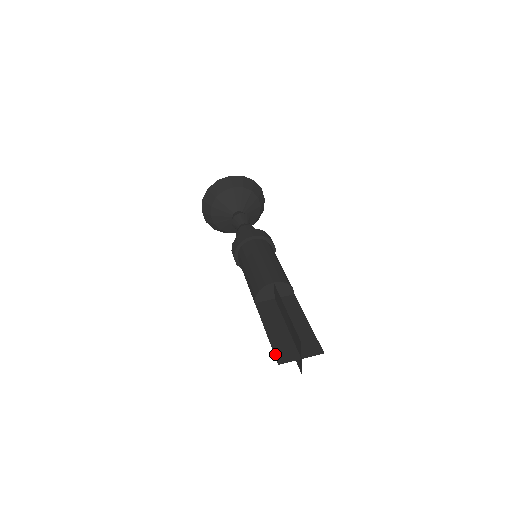
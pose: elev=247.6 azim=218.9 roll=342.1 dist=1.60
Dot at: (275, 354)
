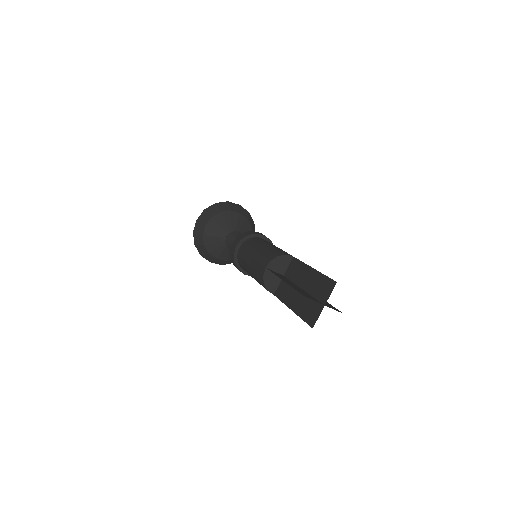
Dot at: (306, 322)
